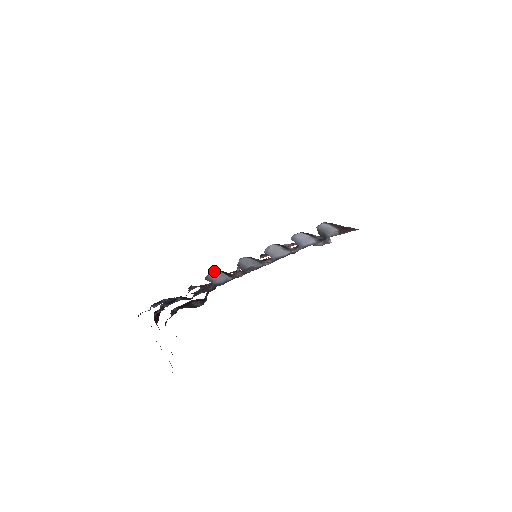
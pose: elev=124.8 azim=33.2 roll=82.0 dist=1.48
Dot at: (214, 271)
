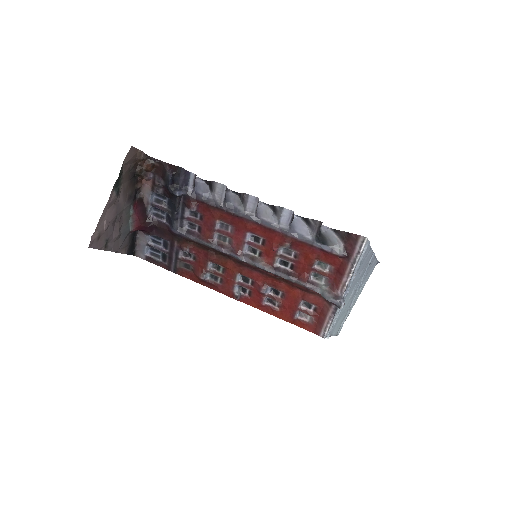
Dot at: (205, 183)
